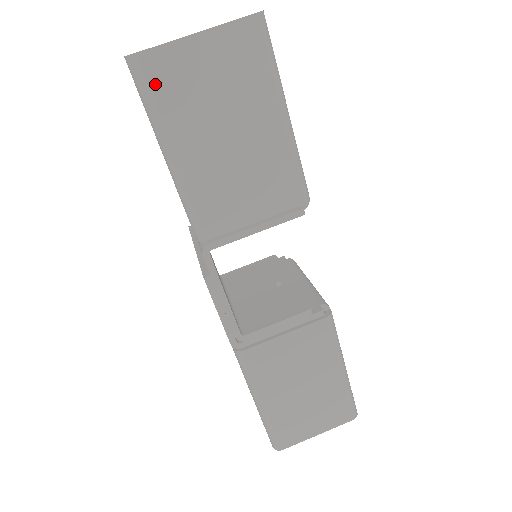
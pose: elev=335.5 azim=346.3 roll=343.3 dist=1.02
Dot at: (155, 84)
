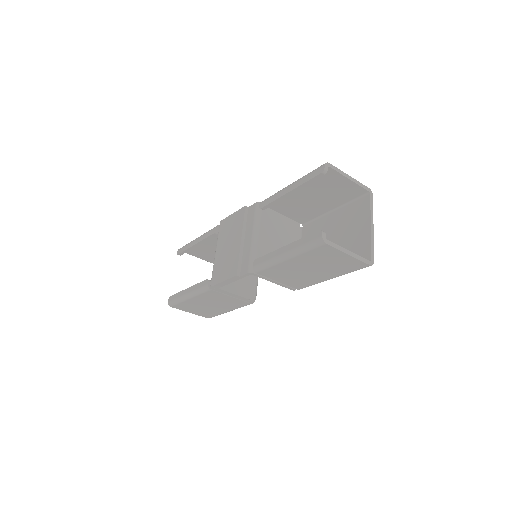
Dot at: (317, 250)
